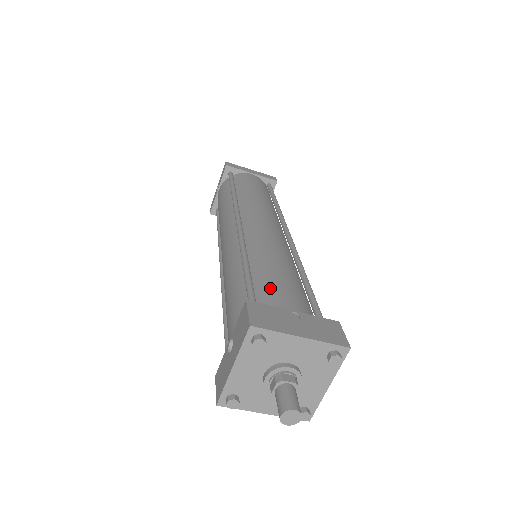
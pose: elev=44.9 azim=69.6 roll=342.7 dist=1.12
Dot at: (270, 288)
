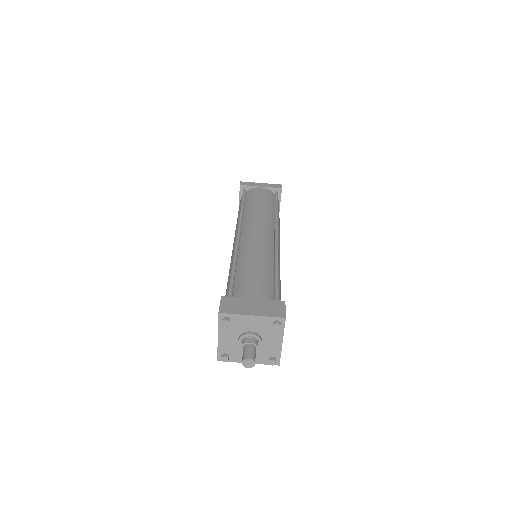
Dot at: (243, 284)
